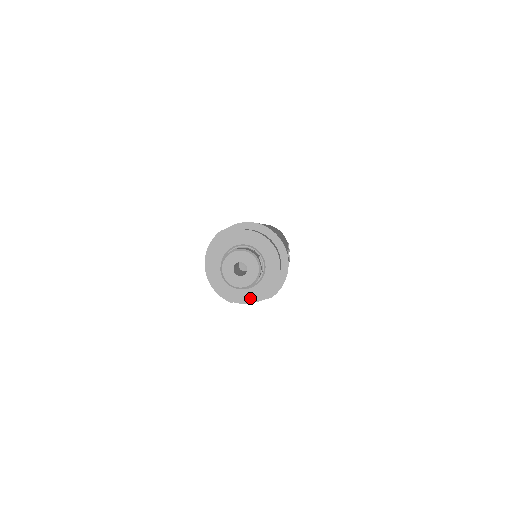
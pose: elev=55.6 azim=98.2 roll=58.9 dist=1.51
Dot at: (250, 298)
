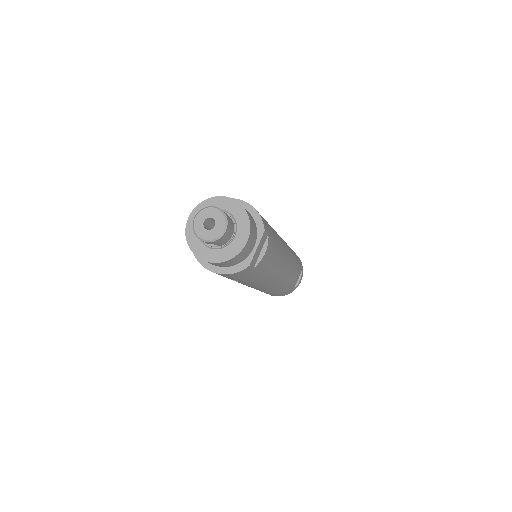
Dot at: (244, 237)
